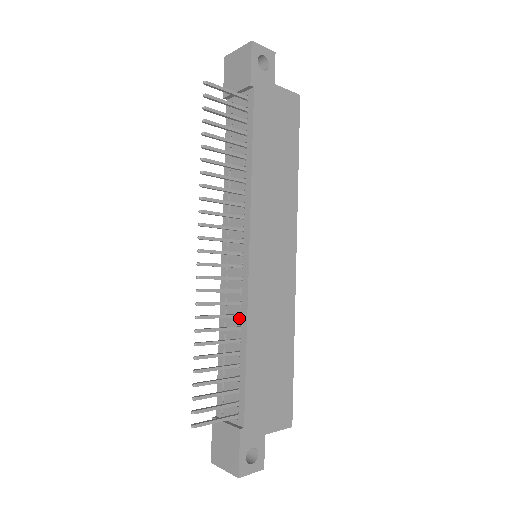
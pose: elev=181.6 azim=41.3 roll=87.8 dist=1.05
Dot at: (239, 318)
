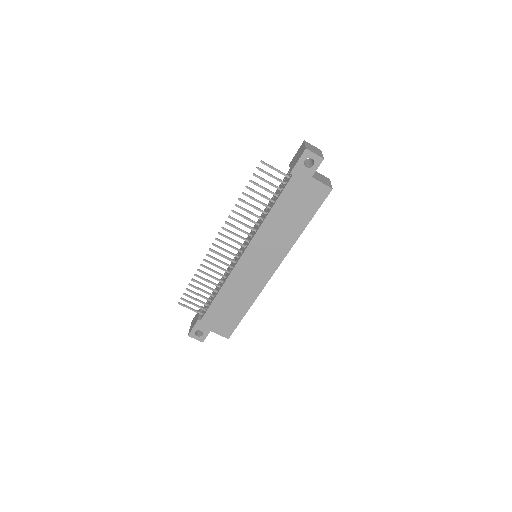
Dot at: (226, 278)
